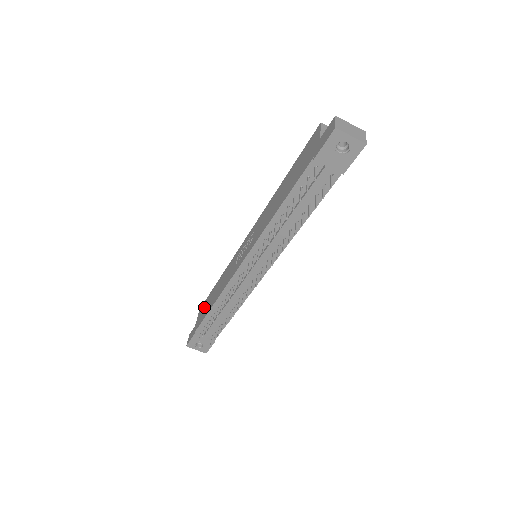
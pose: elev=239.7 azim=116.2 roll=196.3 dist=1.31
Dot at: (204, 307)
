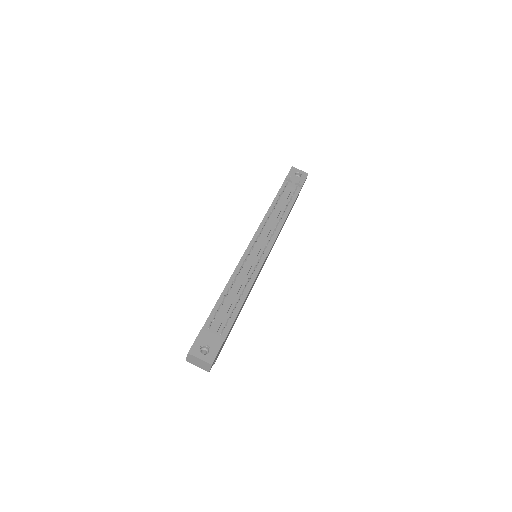
Dot at: occluded
